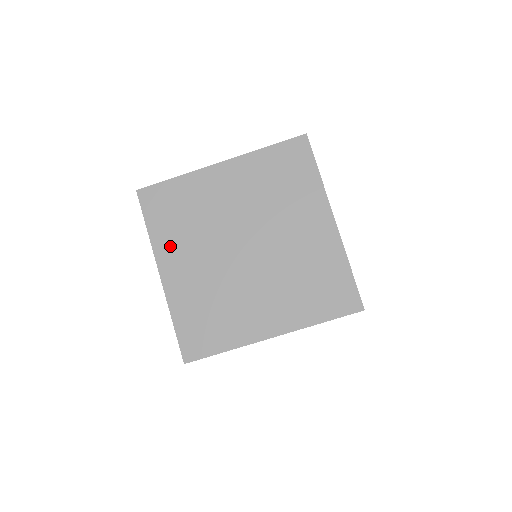
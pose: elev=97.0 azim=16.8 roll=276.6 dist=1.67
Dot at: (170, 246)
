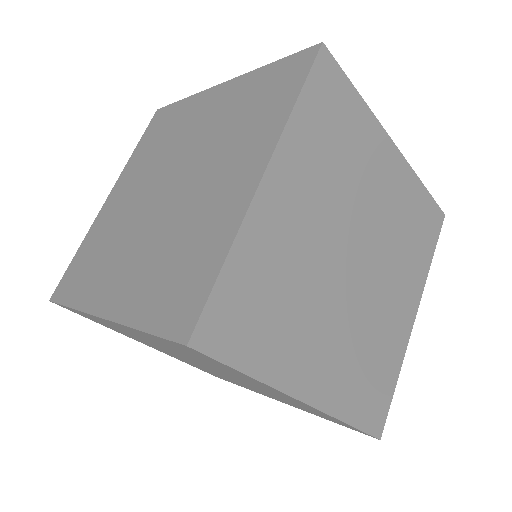
Dot at: occluded
